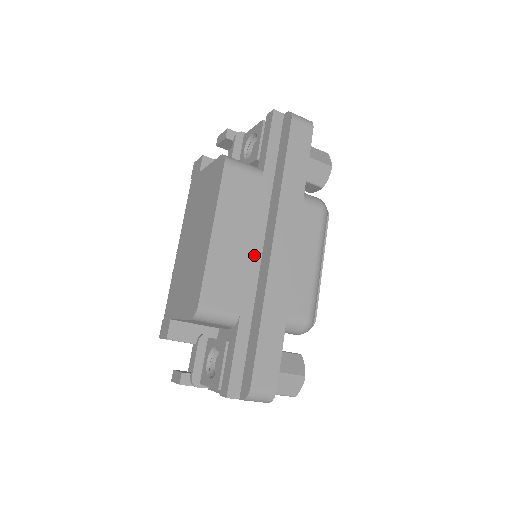
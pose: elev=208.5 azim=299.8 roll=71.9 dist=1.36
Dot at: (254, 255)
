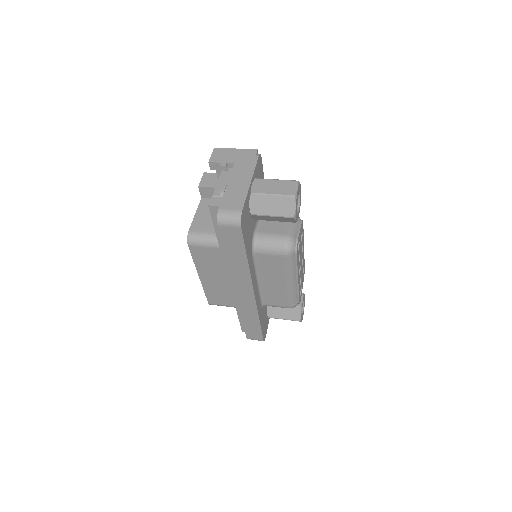
Dot at: occluded
